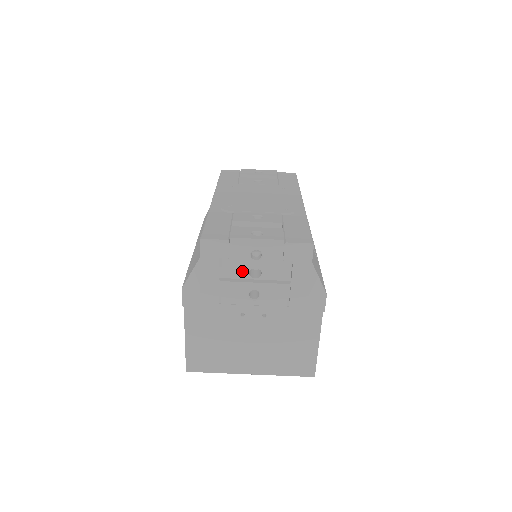
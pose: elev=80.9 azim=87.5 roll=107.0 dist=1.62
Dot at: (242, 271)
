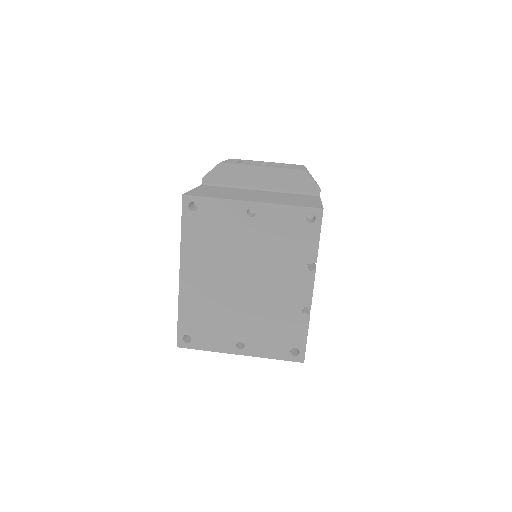
Dot at: occluded
